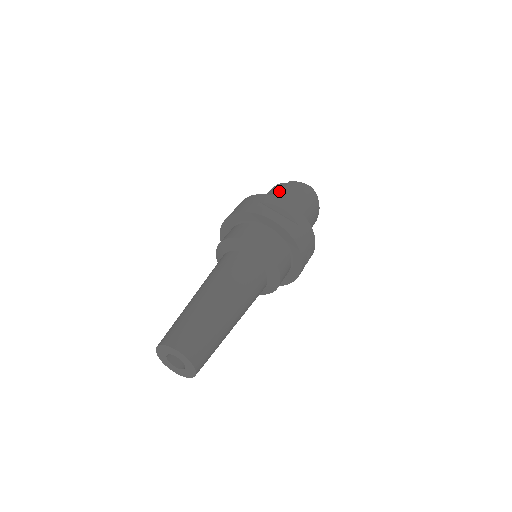
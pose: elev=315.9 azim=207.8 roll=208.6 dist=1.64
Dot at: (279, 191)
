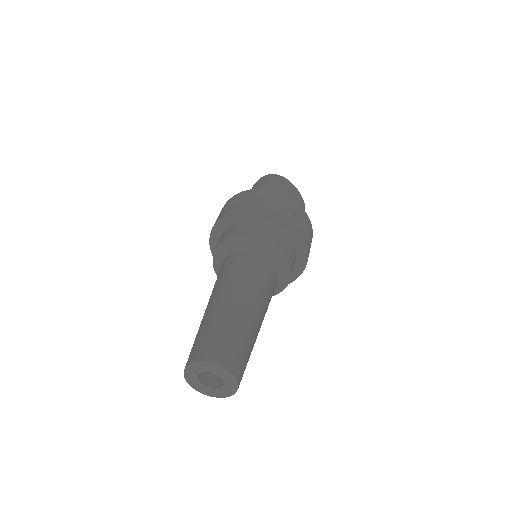
Dot at: occluded
